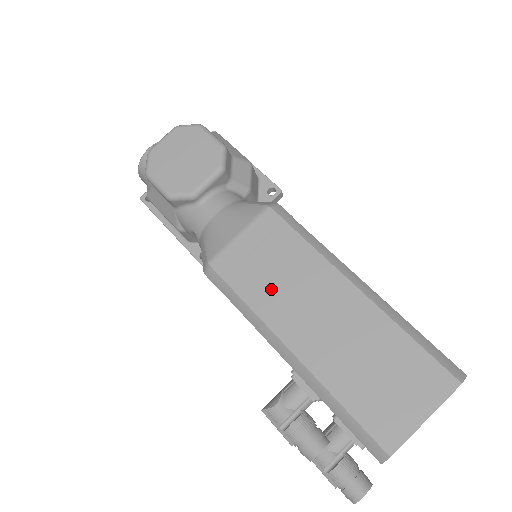
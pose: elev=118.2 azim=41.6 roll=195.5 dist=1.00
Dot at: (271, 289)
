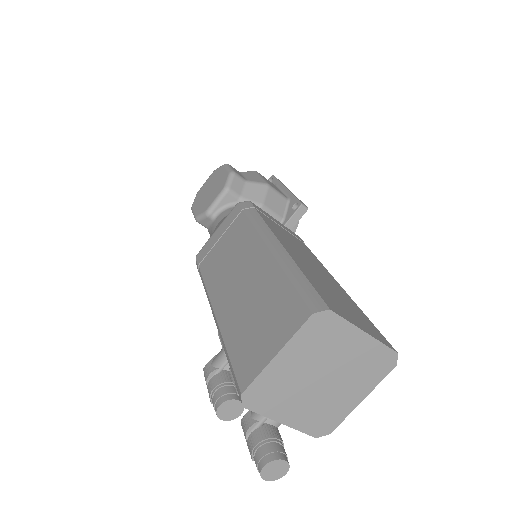
Dot at: (219, 264)
